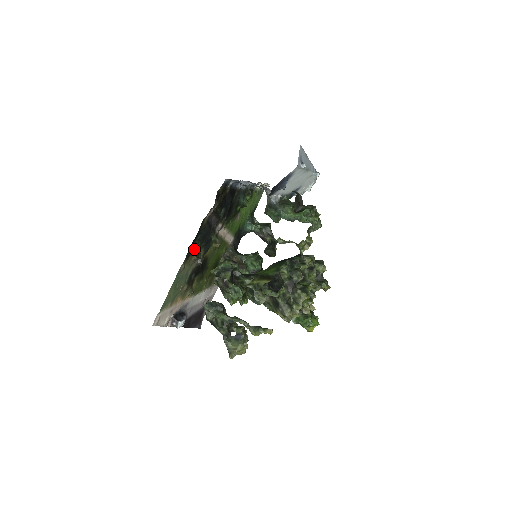
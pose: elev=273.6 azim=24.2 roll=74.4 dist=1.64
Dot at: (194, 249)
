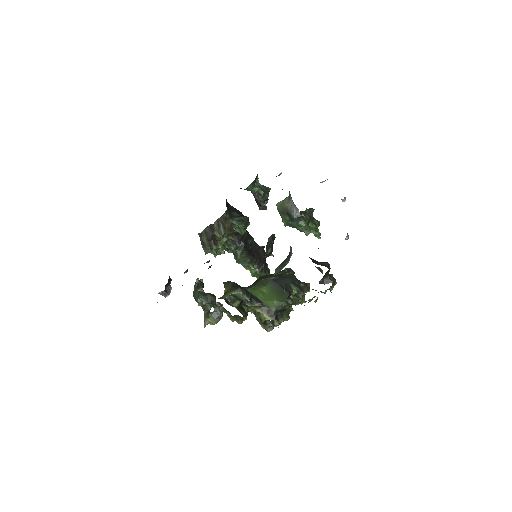
Dot at: occluded
